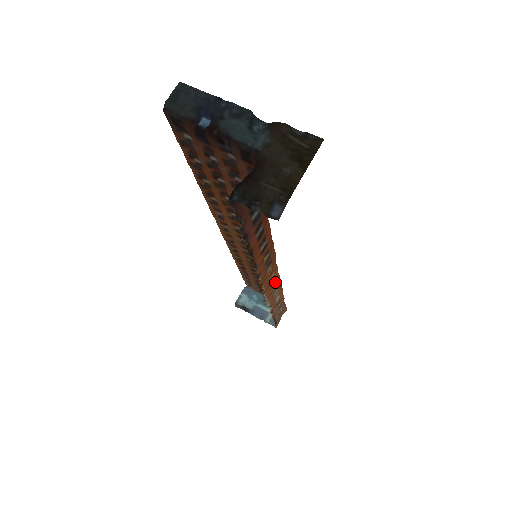
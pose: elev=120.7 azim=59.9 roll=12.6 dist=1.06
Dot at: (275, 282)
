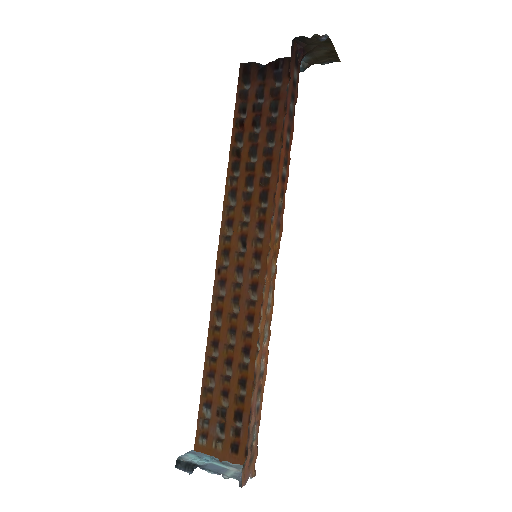
Dot at: (271, 298)
